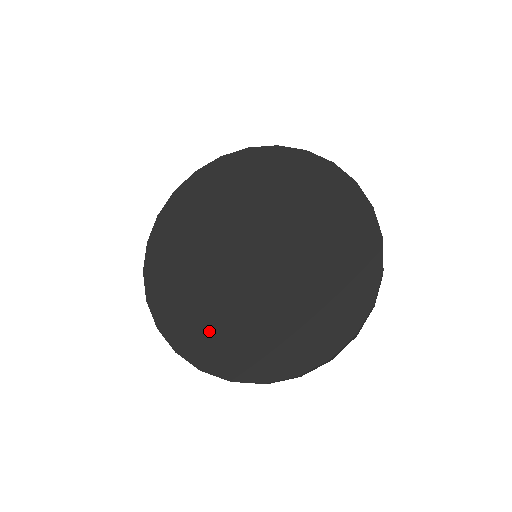
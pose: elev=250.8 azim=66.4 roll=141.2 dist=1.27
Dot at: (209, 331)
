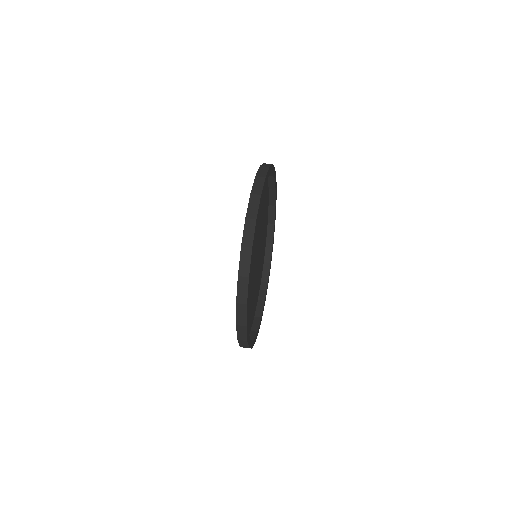
Dot at: occluded
